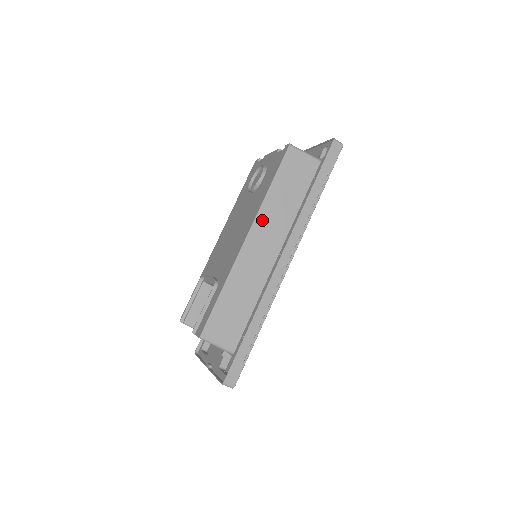
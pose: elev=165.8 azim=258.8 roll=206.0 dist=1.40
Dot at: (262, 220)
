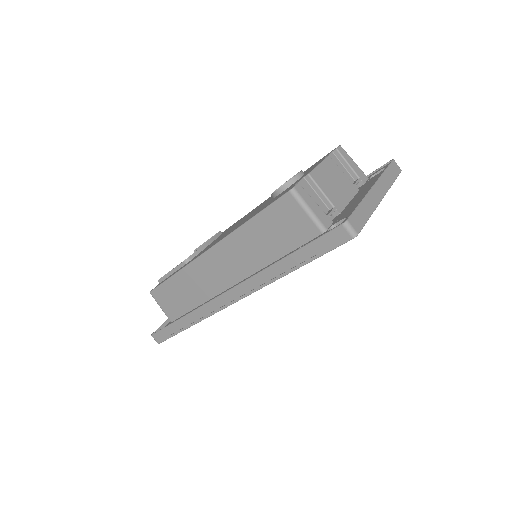
Dot at: (227, 246)
